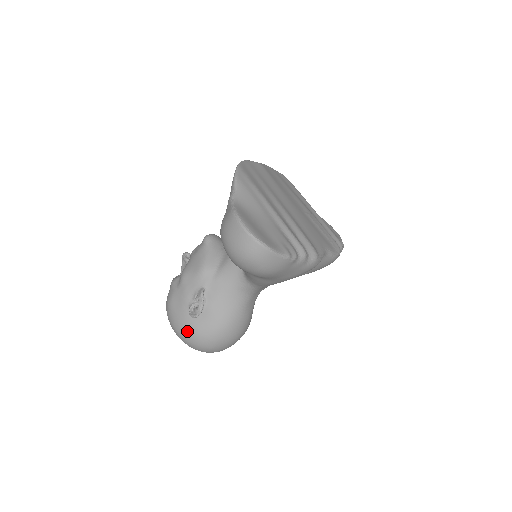
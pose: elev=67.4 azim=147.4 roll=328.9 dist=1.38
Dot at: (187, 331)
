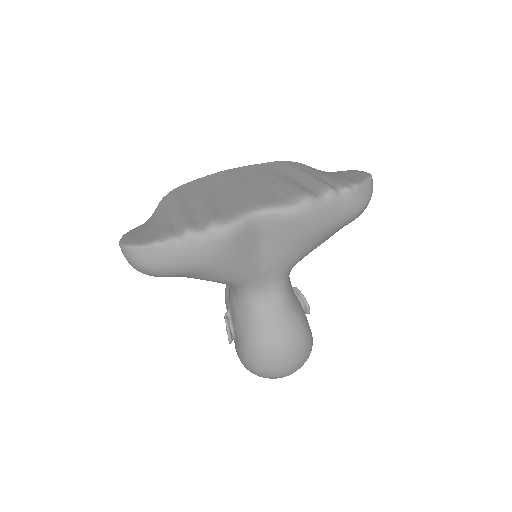
Dot at: occluded
